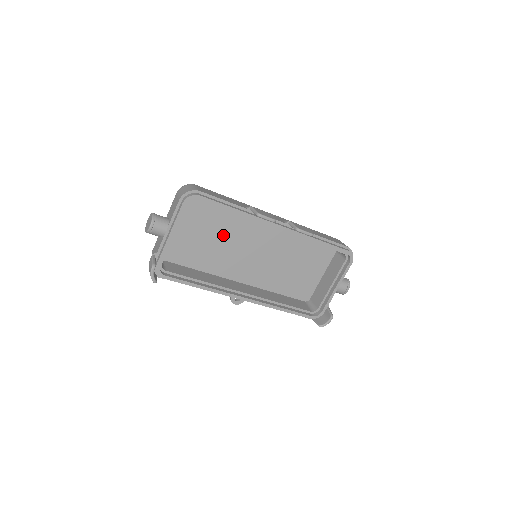
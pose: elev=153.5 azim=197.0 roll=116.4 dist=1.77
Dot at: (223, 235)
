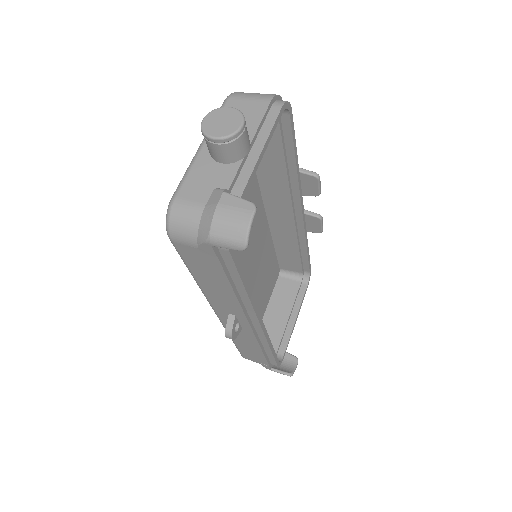
Dot at: occluded
